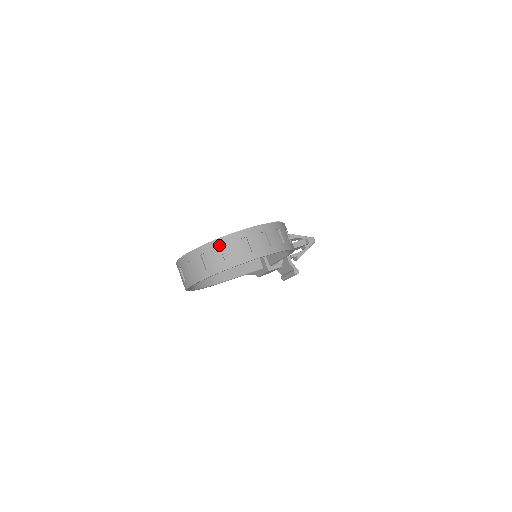
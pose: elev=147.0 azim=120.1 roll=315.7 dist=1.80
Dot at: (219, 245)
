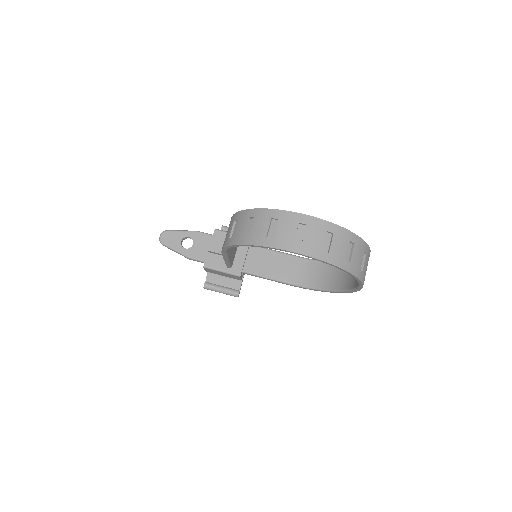
Dot at: (365, 249)
